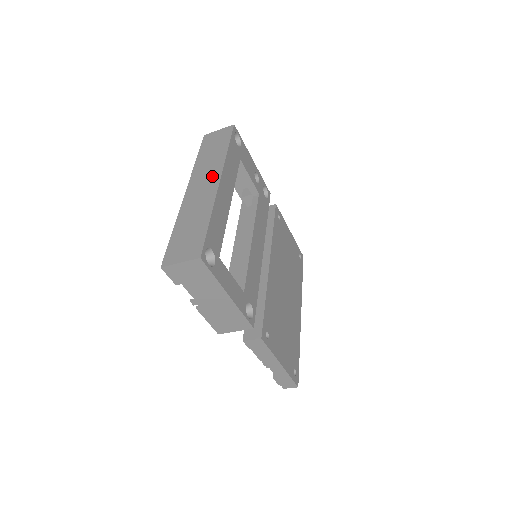
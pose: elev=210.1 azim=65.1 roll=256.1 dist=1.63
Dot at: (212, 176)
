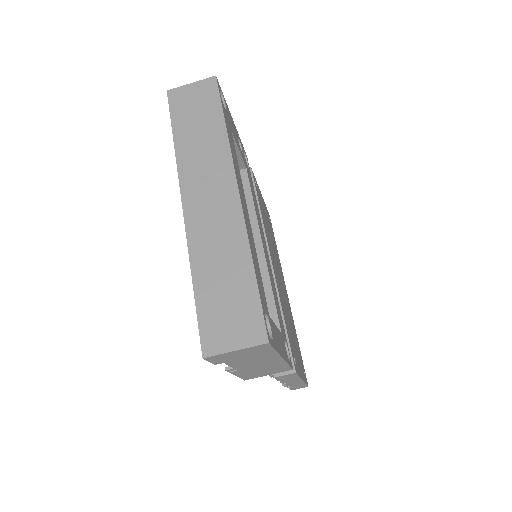
Dot at: (220, 180)
